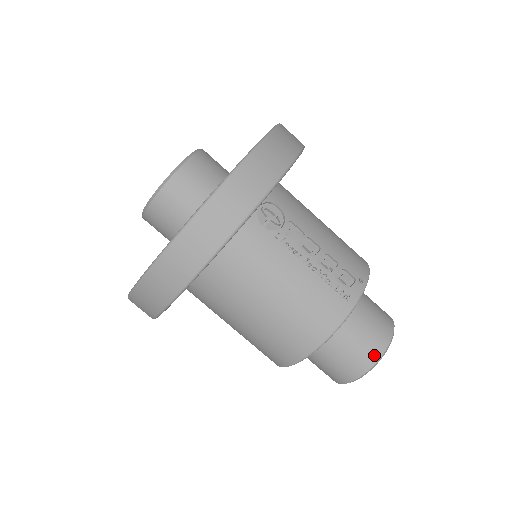
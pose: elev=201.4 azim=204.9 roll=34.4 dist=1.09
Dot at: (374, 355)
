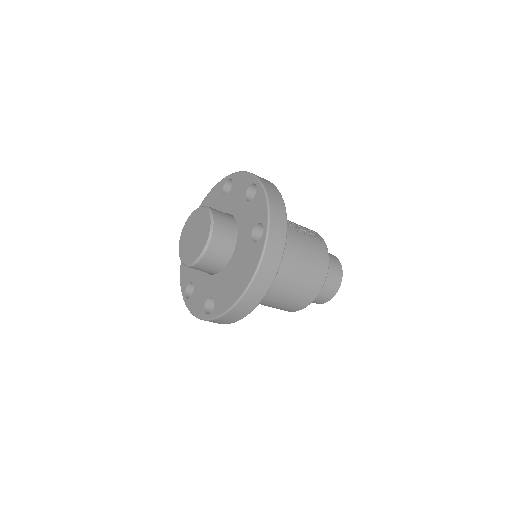
Dot at: (339, 267)
